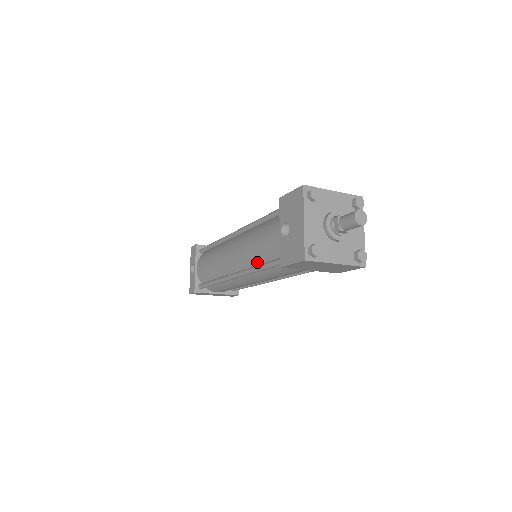
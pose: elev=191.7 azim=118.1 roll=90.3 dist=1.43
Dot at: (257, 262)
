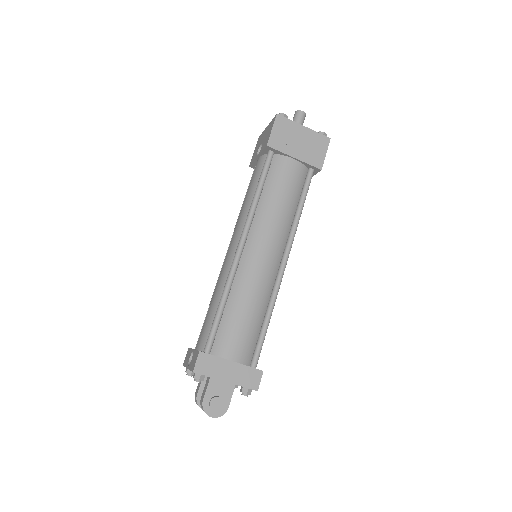
Dot at: occluded
